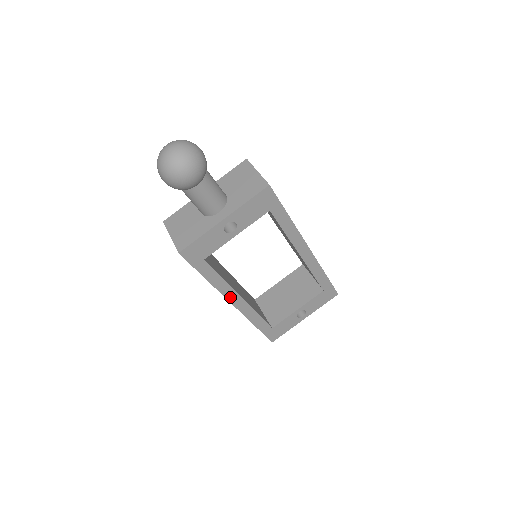
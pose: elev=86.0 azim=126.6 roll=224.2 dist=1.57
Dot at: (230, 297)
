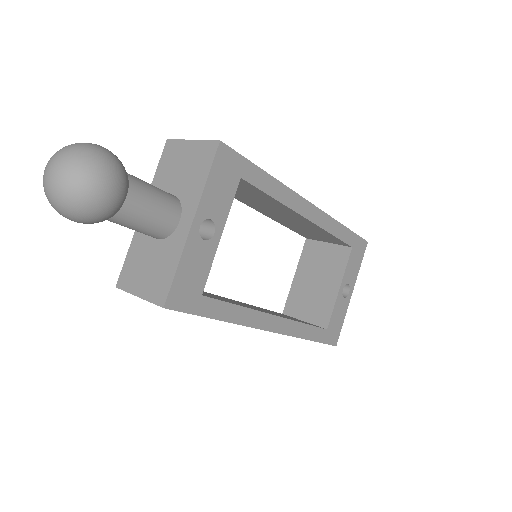
Dot at: (262, 324)
